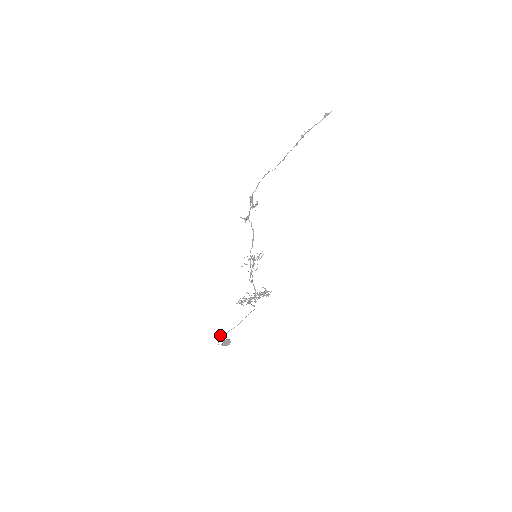
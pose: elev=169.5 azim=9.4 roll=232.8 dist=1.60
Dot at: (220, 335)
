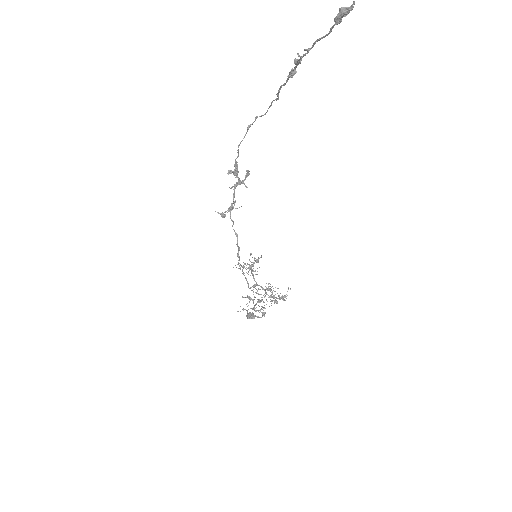
Dot at: occluded
